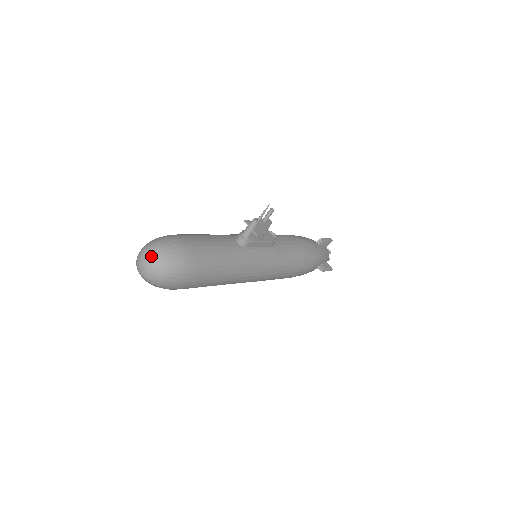
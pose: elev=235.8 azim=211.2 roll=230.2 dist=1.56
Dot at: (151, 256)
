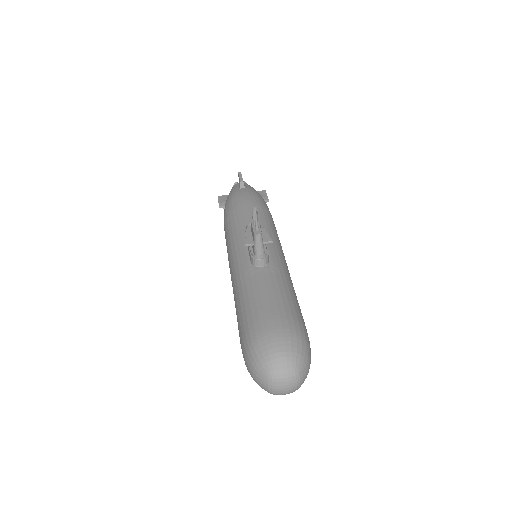
Dot at: (287, 372)
